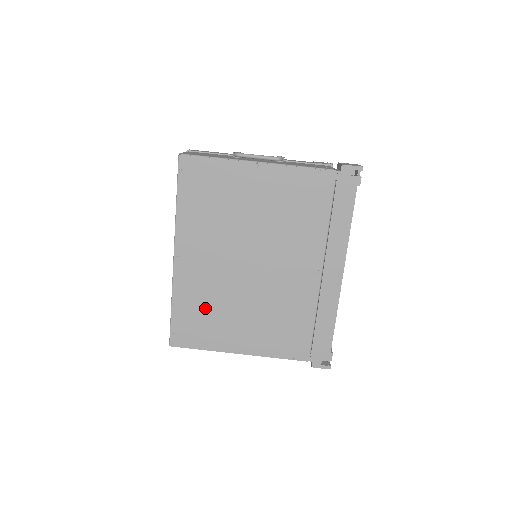
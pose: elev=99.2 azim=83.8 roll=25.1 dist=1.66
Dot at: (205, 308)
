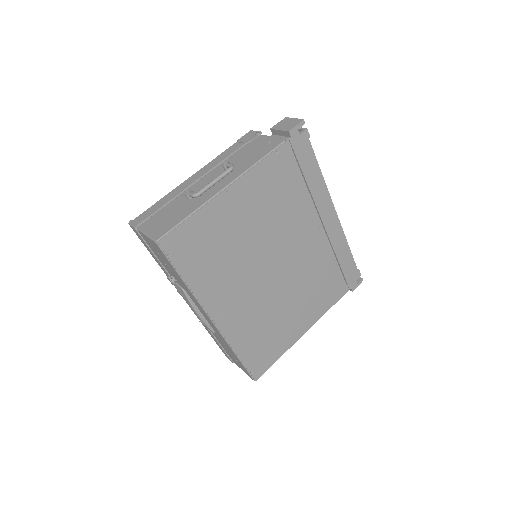
Dot at: (262, 331)
